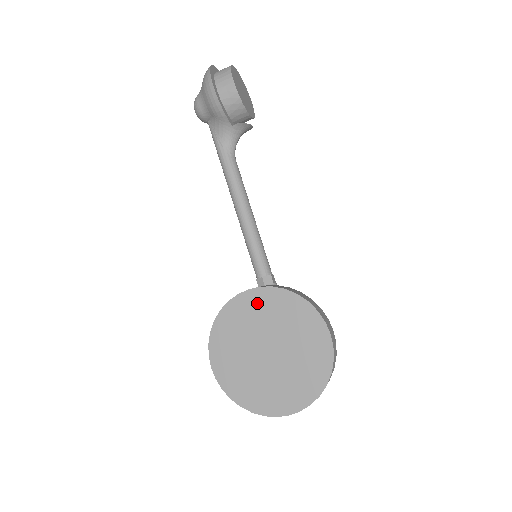
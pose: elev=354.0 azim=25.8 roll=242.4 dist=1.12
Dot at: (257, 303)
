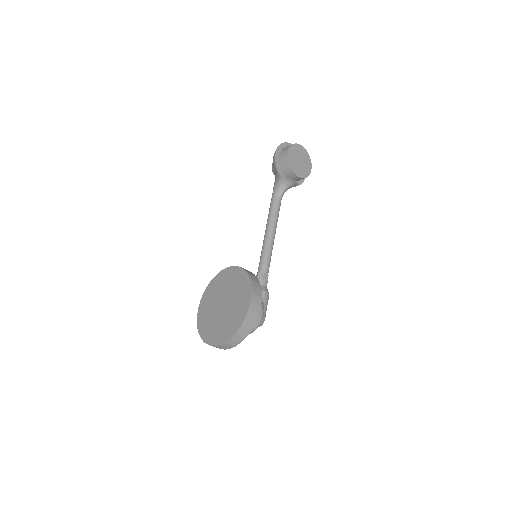
Dot at: (230, 275)
